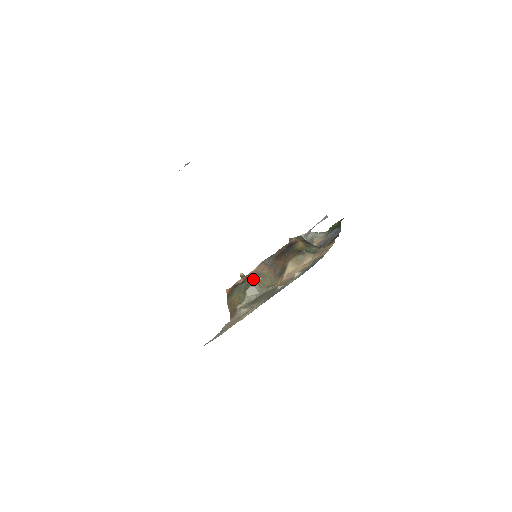
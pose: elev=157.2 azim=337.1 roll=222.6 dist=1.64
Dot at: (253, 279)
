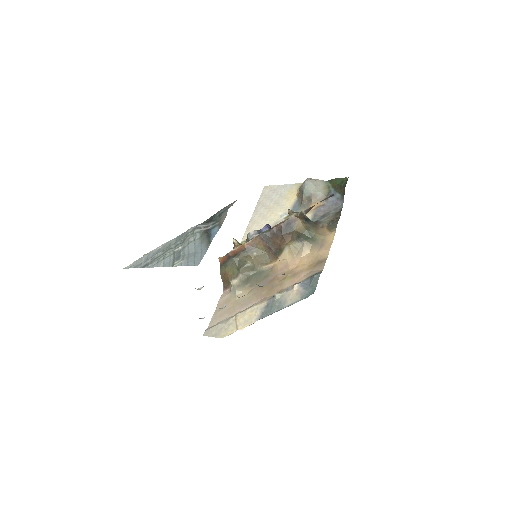
Dot at: (247, 253)
